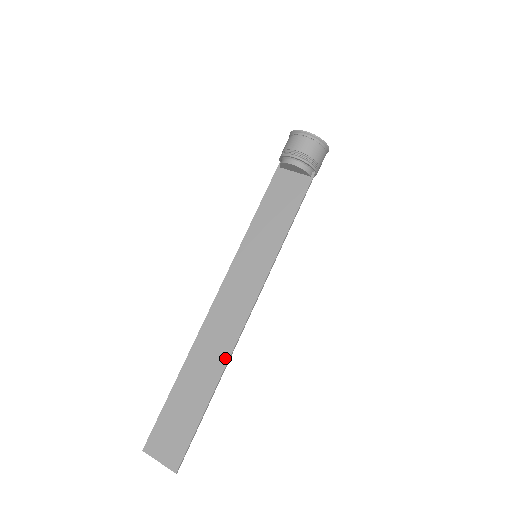
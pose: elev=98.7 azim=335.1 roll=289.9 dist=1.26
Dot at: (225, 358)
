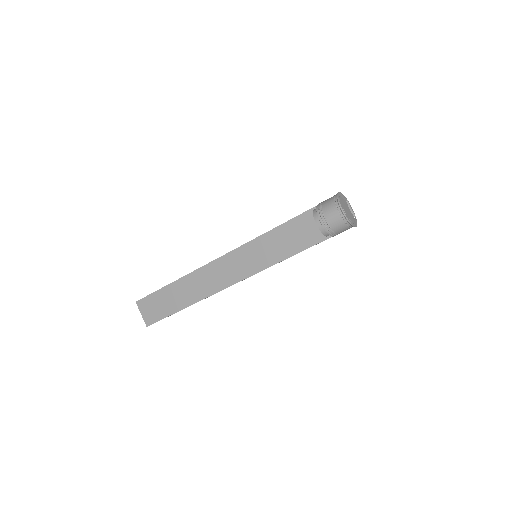
Dot at: (201, 297)
